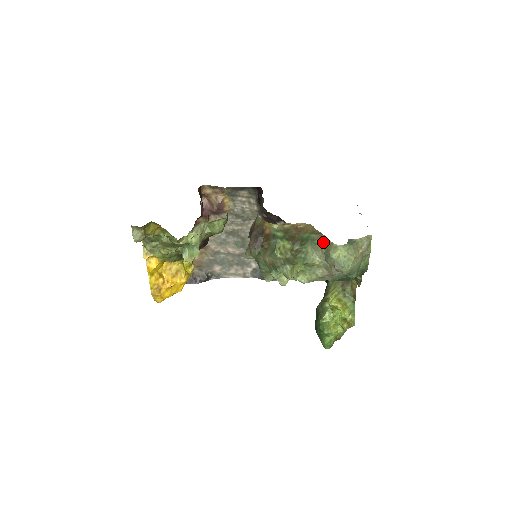
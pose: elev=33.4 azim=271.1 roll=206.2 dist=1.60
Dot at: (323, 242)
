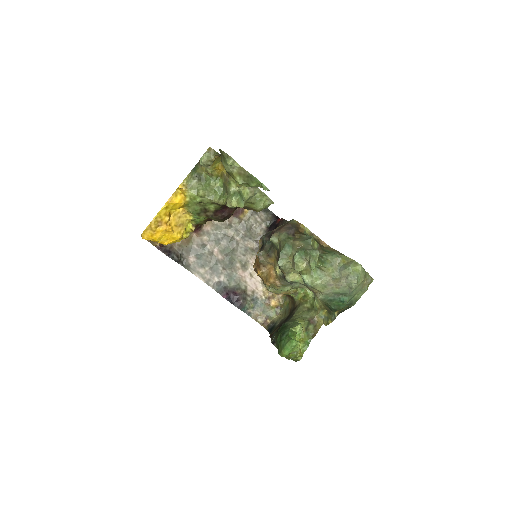
Dot at: (345, 258)
